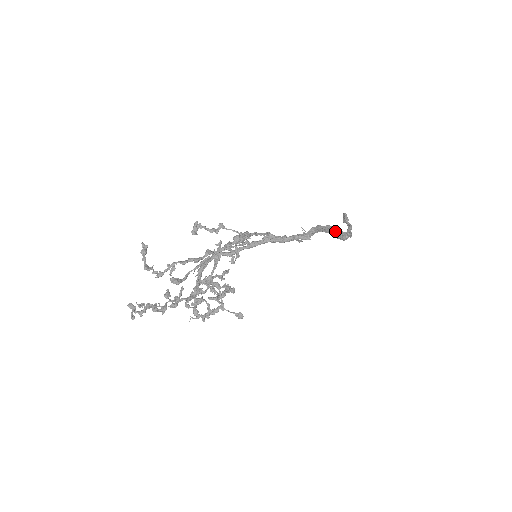
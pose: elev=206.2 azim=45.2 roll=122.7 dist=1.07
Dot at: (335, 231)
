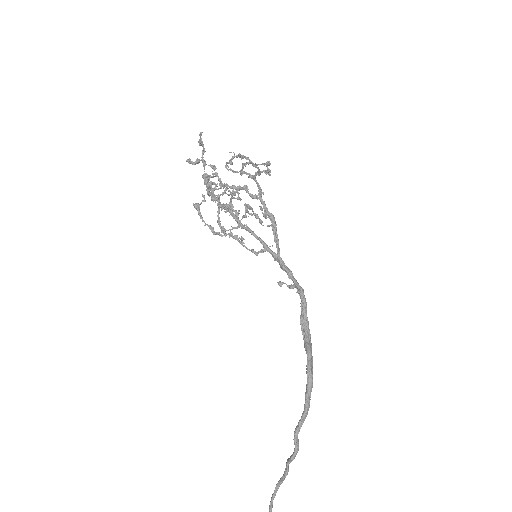
Dot at: (311, 346)
